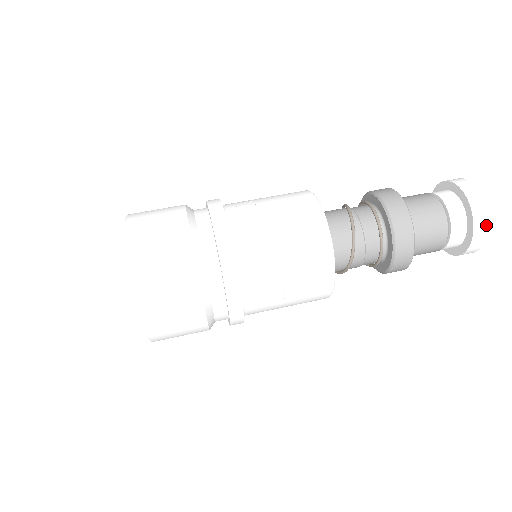
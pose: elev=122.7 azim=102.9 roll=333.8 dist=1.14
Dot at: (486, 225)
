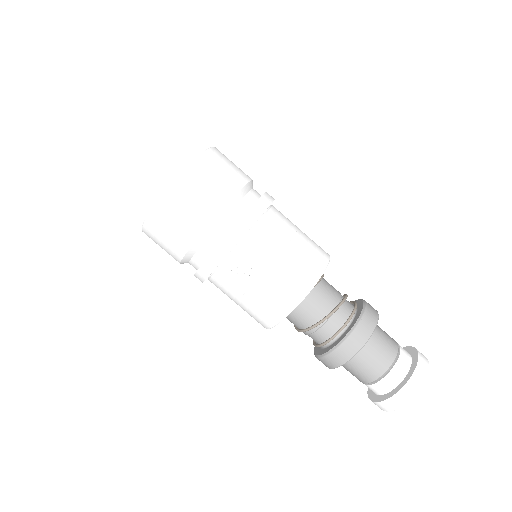
Dot at: occluded
